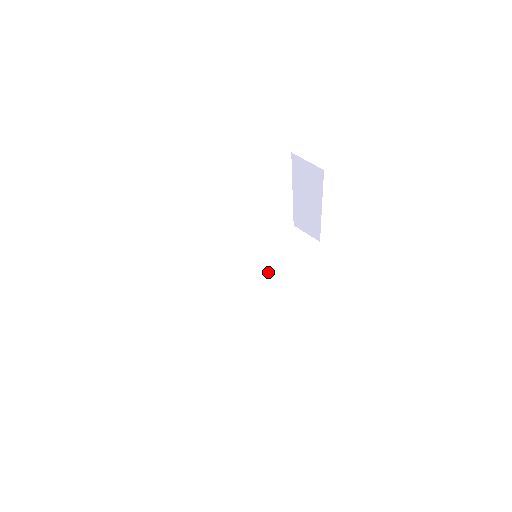
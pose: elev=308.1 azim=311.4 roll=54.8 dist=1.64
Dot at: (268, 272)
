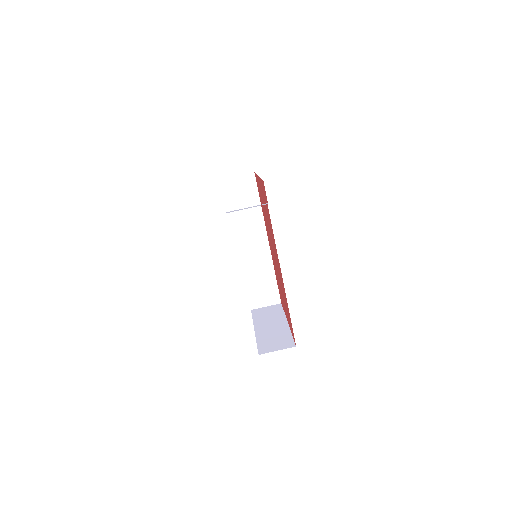
Dot at: (248, 232)
